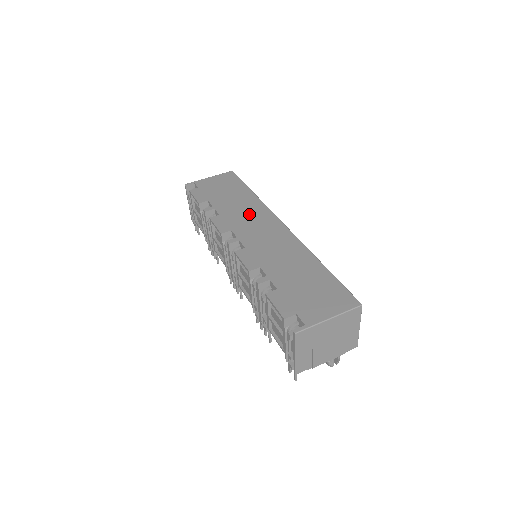
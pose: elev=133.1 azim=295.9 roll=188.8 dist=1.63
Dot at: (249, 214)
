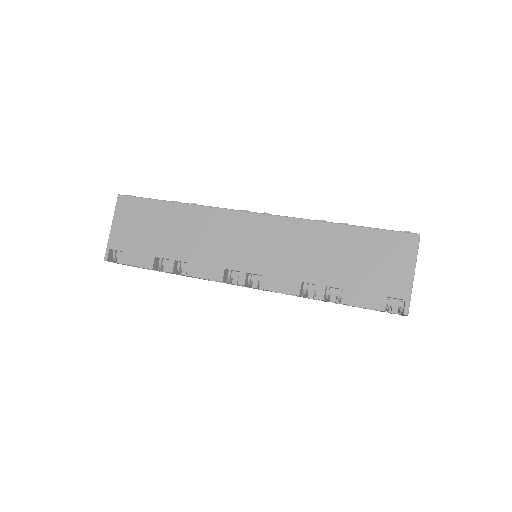
Dot at: (212, 234)
